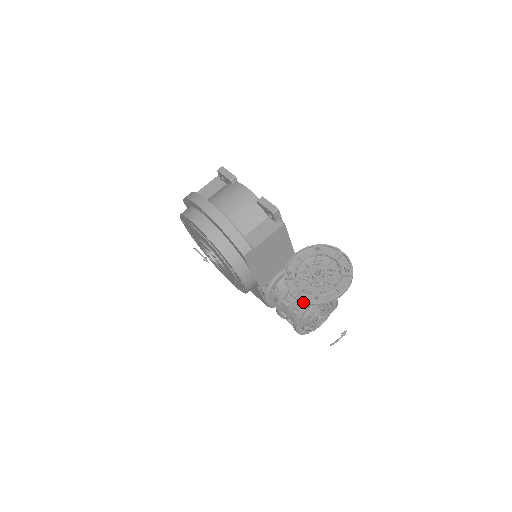
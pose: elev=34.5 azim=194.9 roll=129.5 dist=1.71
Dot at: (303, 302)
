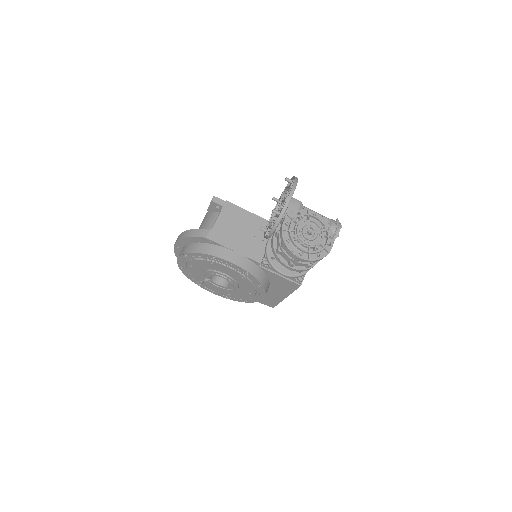
Dot at: (274, 227)
